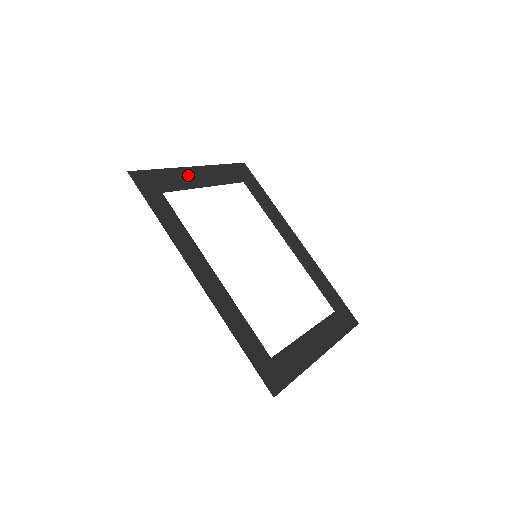
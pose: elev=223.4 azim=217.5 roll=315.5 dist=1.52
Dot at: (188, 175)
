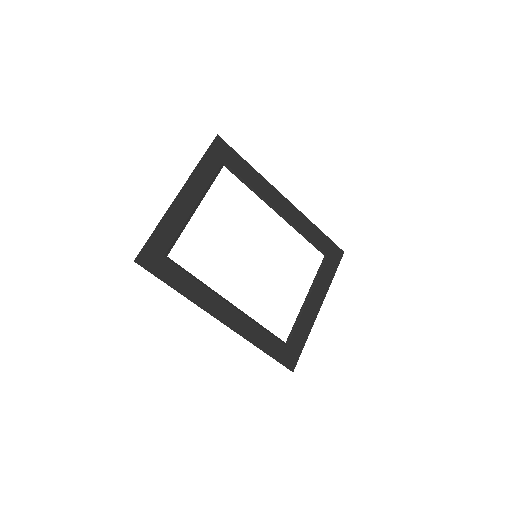
Dot at: (178, 212)
